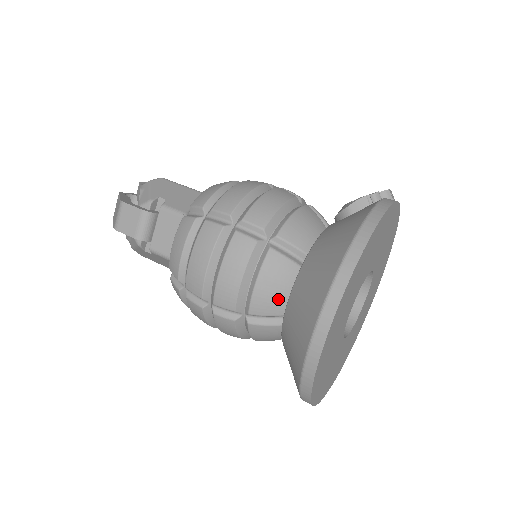
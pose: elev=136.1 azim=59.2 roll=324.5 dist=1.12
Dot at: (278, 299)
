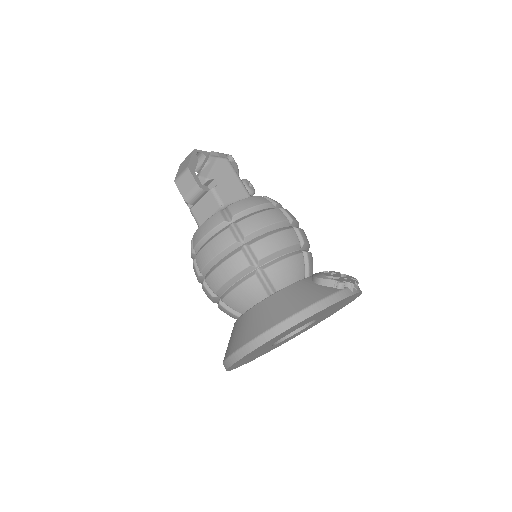
Dot at: (243, 305)
